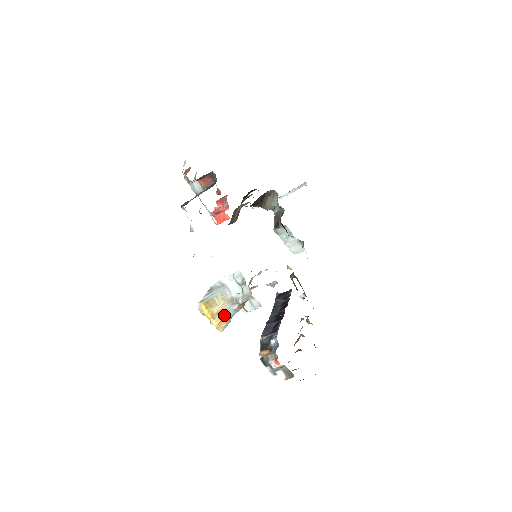
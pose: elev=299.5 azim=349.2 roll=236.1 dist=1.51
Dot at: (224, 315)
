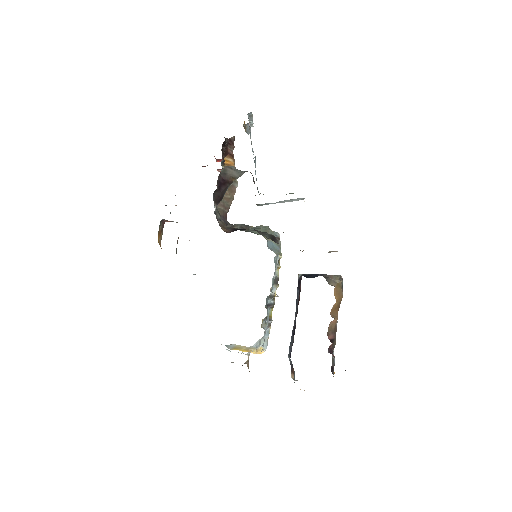
Dot at: (253, 348)
